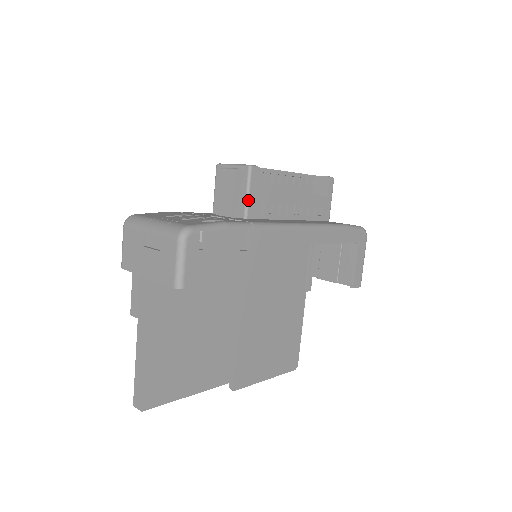
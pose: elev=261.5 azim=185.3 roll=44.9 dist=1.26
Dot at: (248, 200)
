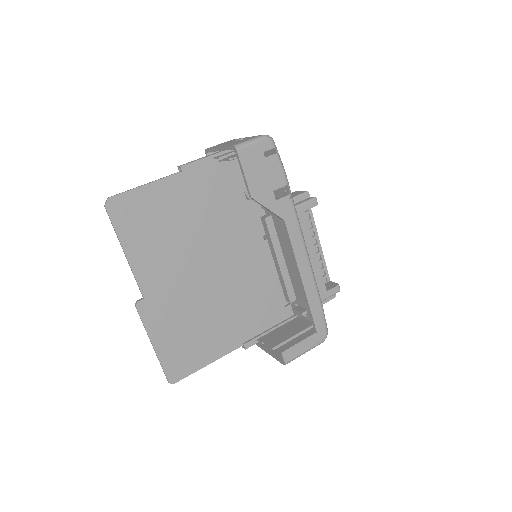
Dot at: (296, 207)
